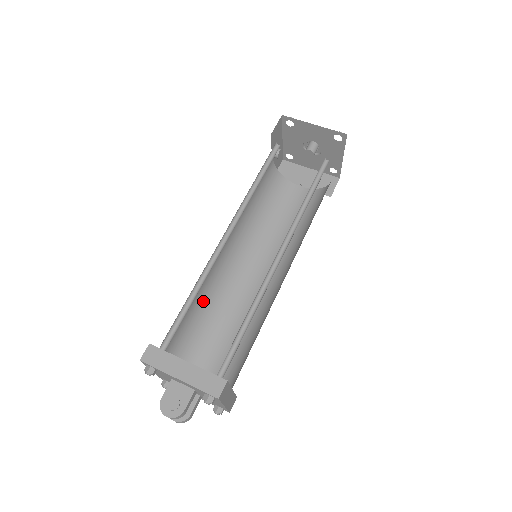
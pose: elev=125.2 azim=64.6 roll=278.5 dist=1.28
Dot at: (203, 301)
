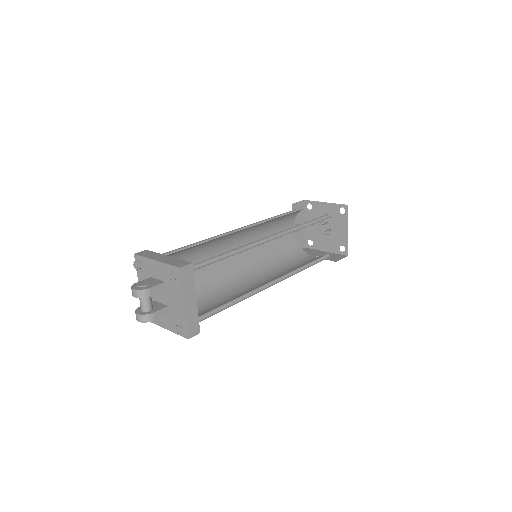
Dot at: (203, 278)
